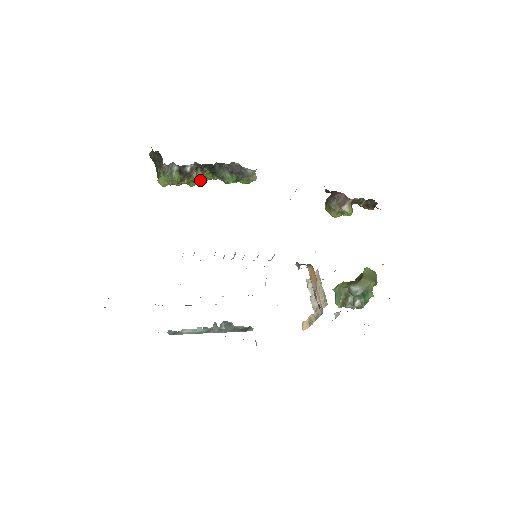
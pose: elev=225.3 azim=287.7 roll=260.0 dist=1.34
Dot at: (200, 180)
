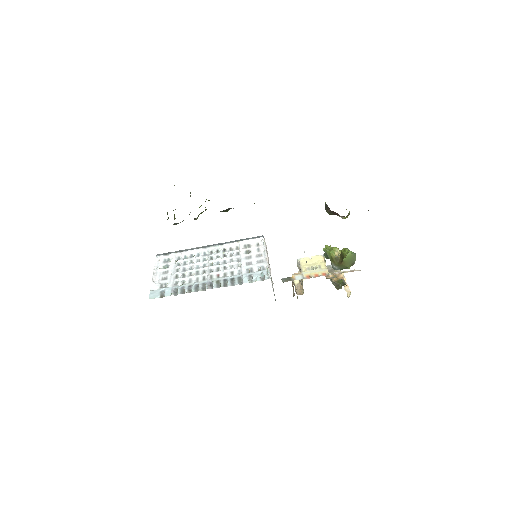
Dot at: occluded
